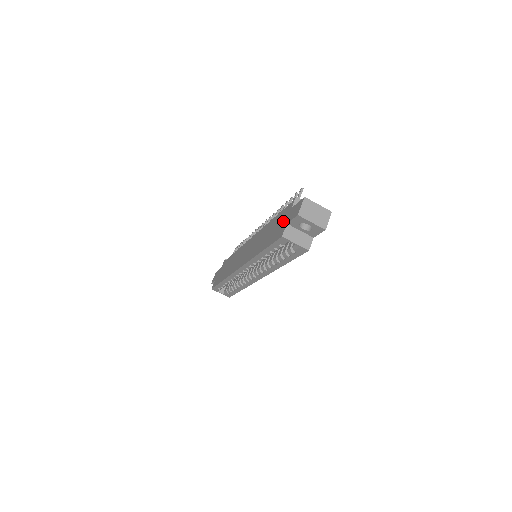
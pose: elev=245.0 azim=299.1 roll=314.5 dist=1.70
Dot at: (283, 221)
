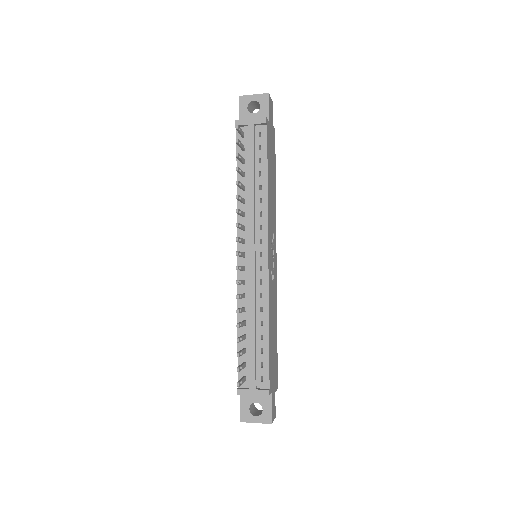
Dot at: occluded
